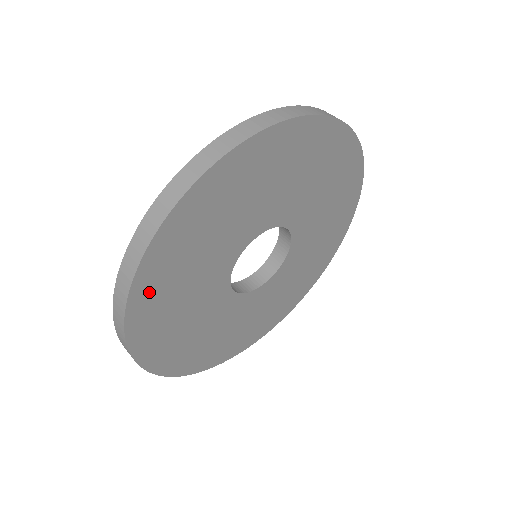
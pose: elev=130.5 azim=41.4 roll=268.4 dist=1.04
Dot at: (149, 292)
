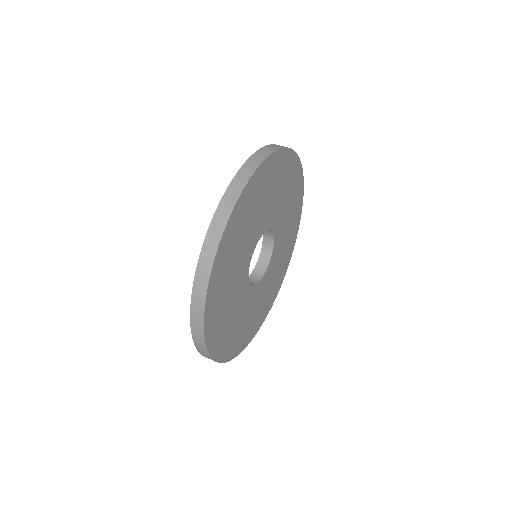
Dot at: (243, 205)
